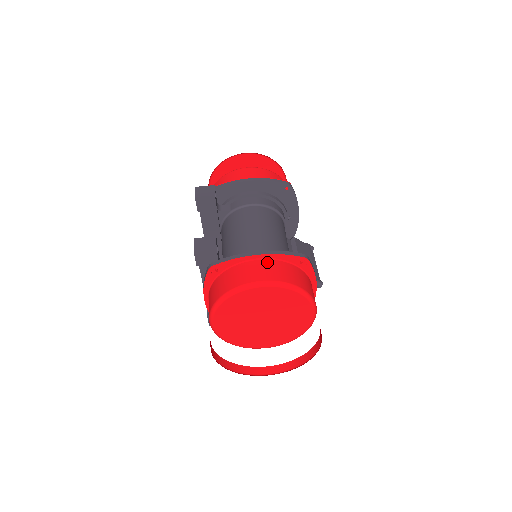
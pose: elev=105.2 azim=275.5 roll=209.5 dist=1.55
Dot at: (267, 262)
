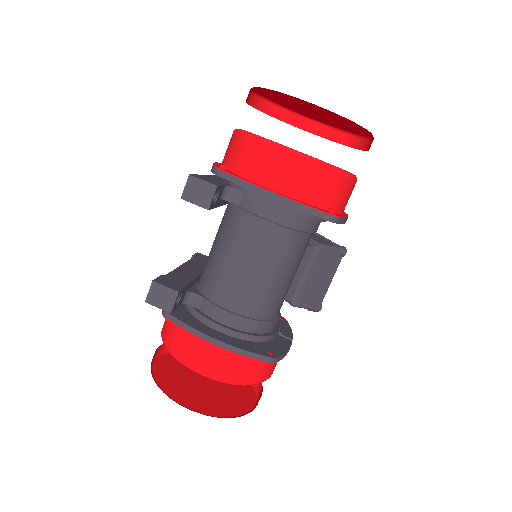
Dot at: (222, 352)
